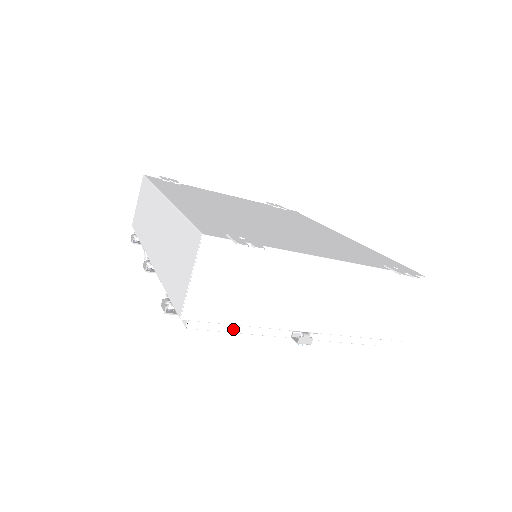
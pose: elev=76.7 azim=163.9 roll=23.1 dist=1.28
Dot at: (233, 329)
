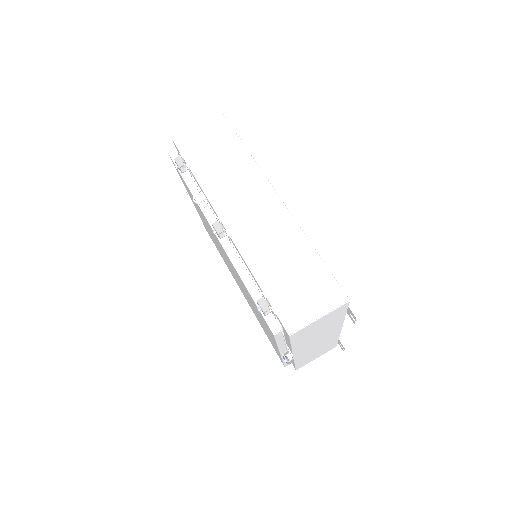
Dot at: (280, 342)
